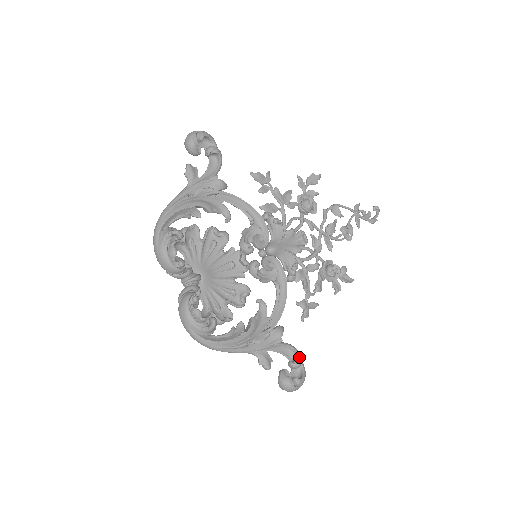
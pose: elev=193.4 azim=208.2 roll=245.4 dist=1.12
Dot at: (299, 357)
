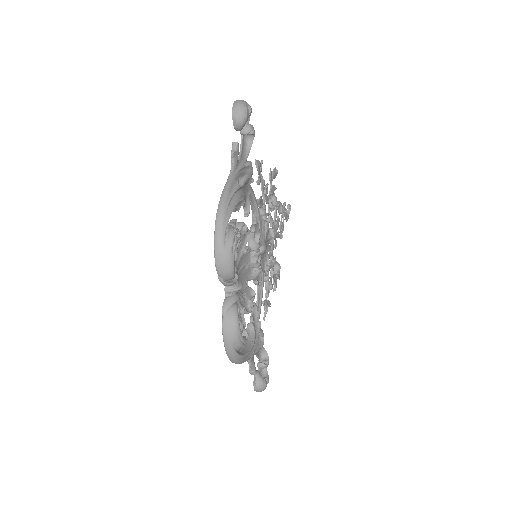
Dot at: occluded
